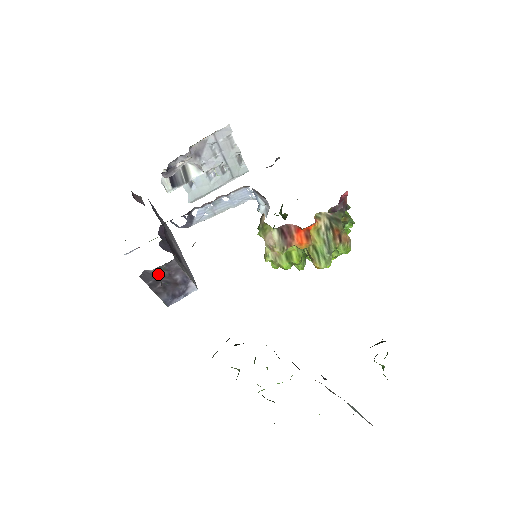
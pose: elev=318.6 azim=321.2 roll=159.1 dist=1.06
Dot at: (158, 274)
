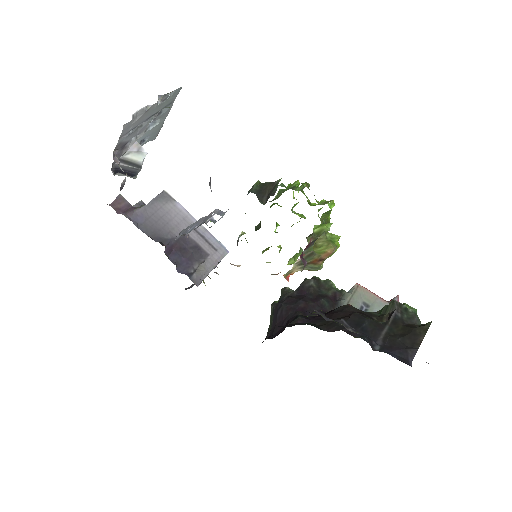
Dot at: occluded
